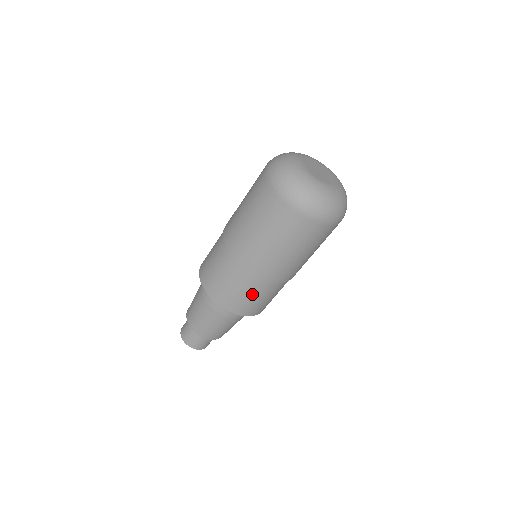
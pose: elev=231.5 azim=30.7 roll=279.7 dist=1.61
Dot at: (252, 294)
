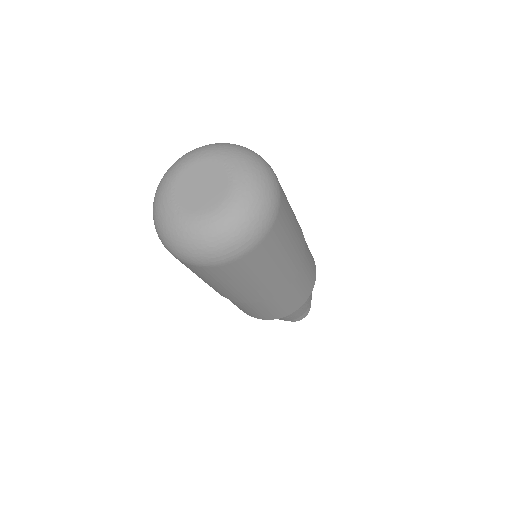
Dot at: (276, 306)
